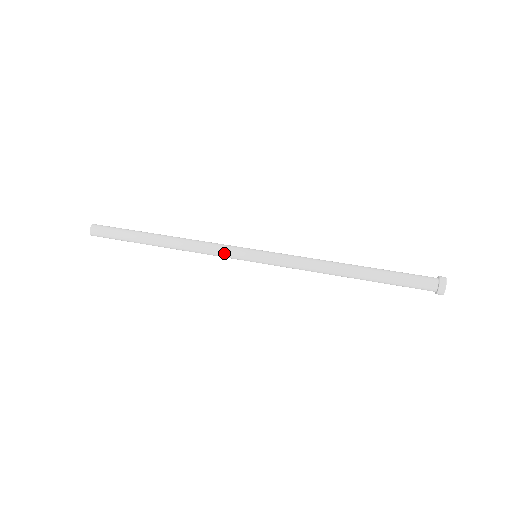
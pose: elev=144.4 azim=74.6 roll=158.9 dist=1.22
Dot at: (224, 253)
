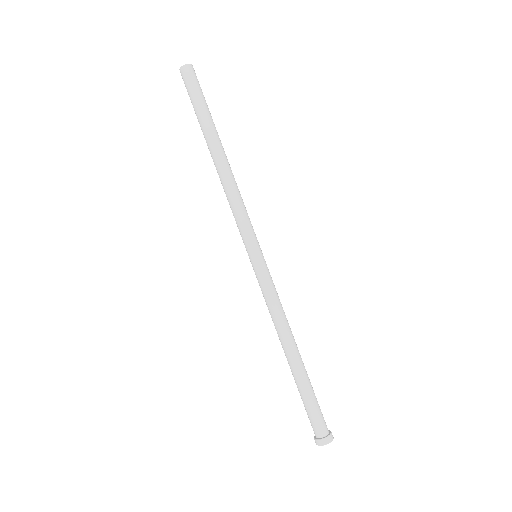
Dot at: (240, 224)
